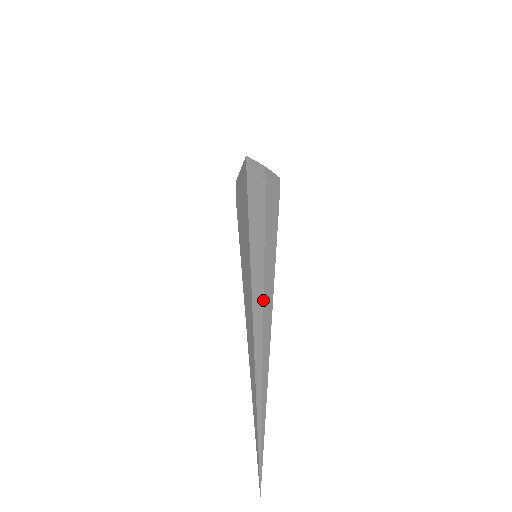
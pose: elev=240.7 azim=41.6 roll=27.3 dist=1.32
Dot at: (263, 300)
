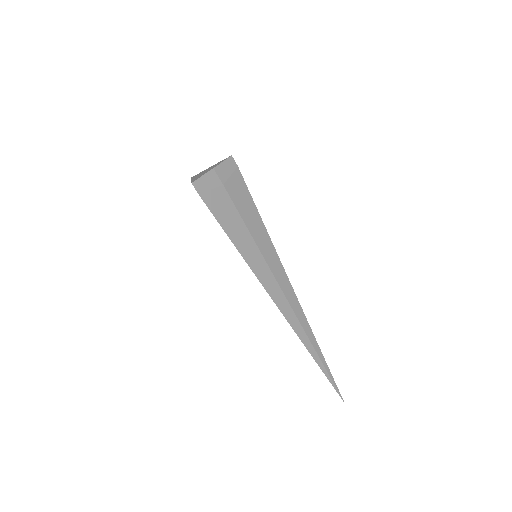
Dot at: (283, 293)
